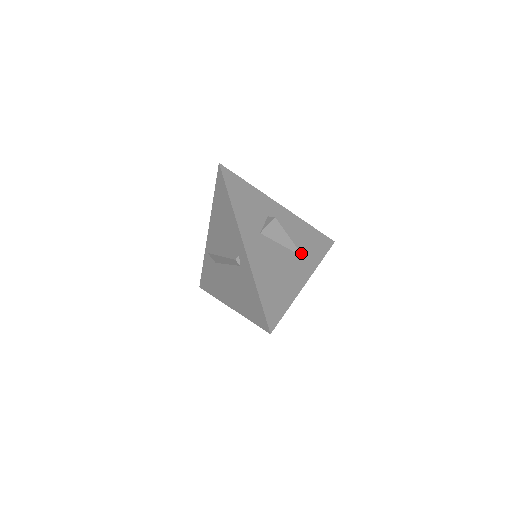
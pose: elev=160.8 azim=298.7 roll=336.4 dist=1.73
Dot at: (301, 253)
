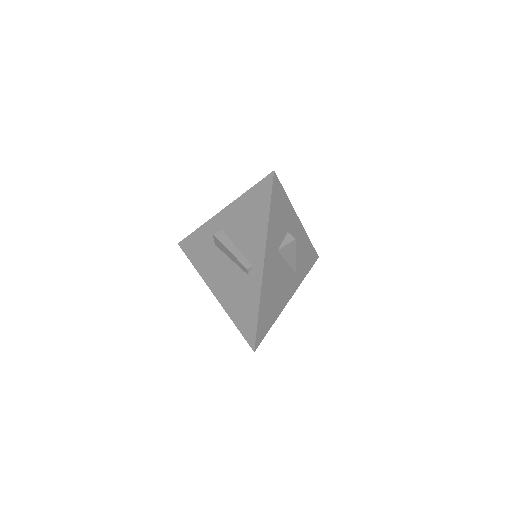
Dot at: (296, 270)
